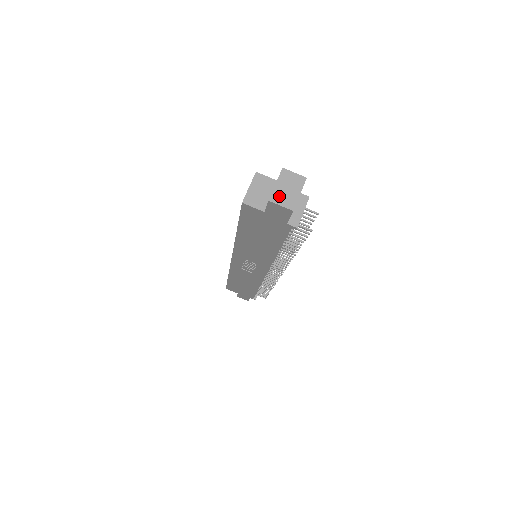
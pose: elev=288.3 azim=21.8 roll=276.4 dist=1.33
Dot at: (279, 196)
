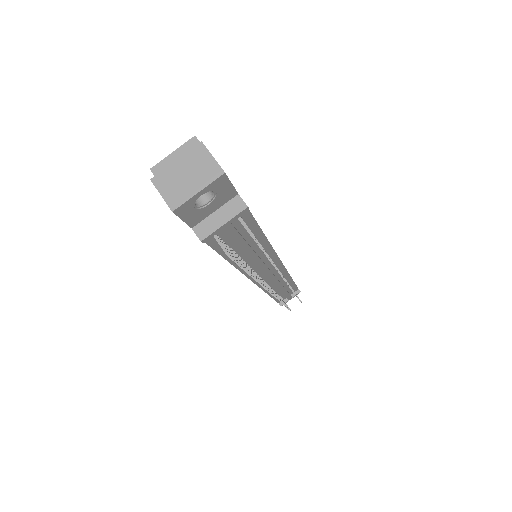
Dot at: (168, 180)
